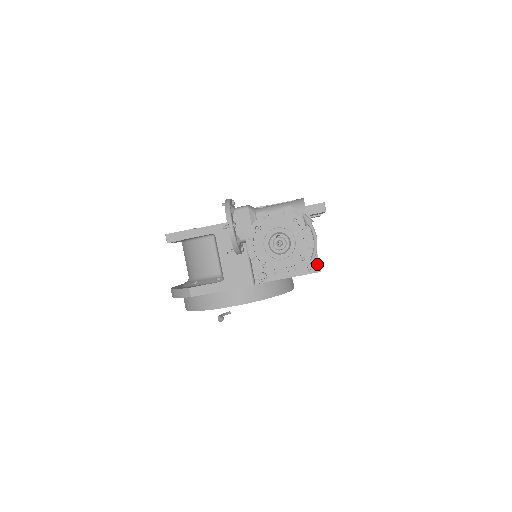
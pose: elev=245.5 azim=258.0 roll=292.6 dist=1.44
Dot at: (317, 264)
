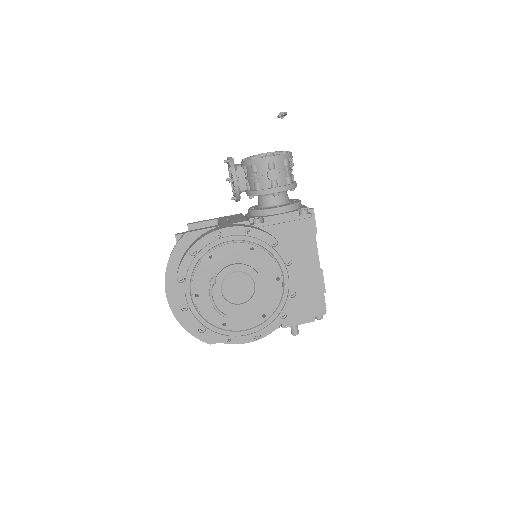
Dot at: (308, 213)
